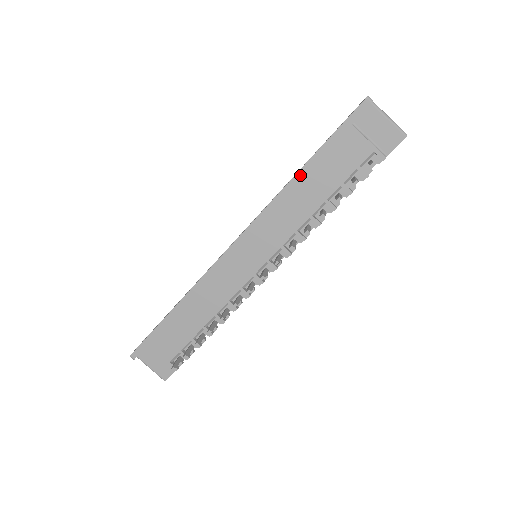
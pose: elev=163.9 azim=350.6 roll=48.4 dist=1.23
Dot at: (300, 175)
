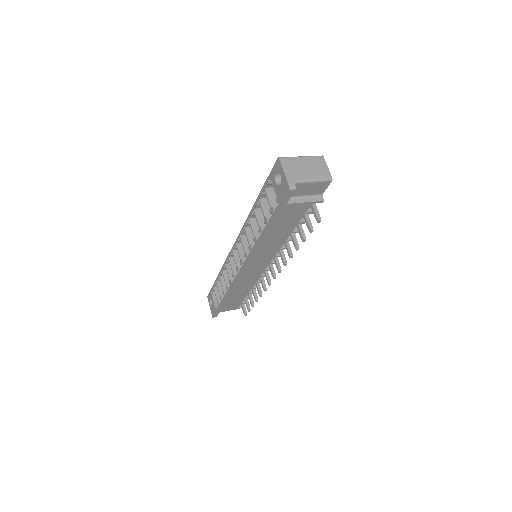
Dot at: (265, 235)
